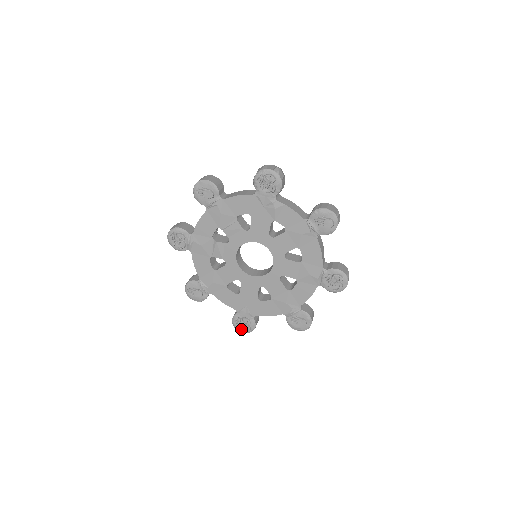
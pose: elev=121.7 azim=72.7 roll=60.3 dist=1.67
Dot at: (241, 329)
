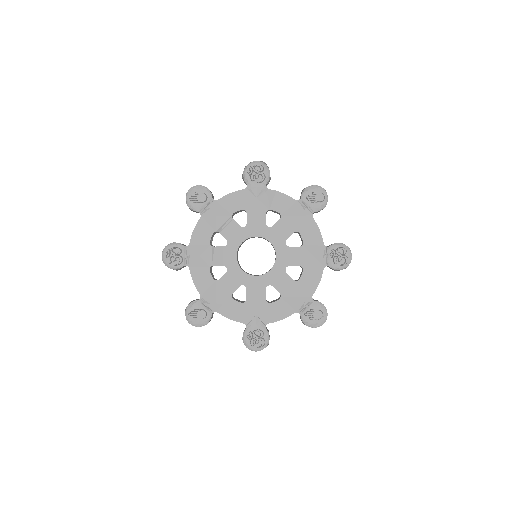
Dot at: (254, 347)
